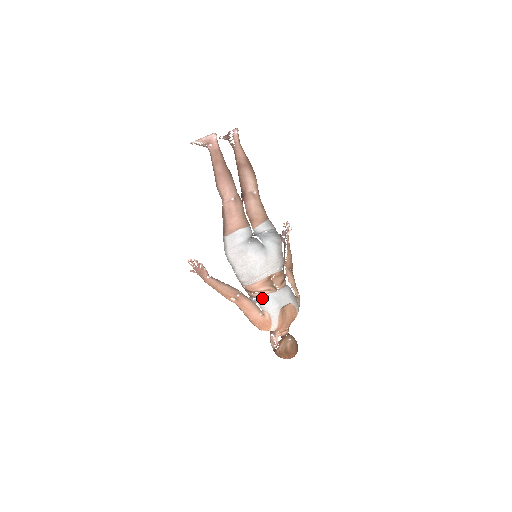
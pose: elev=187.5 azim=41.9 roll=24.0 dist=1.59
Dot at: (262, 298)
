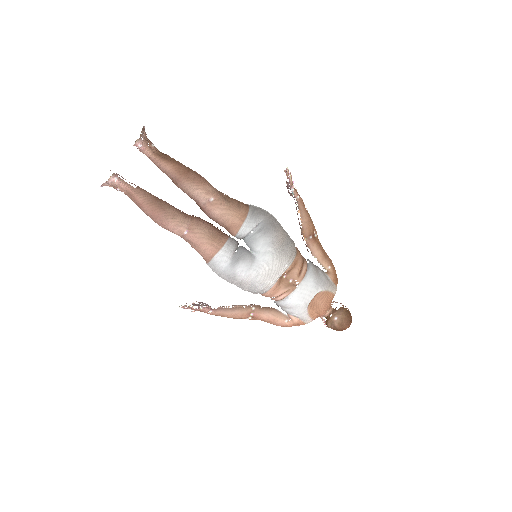
Dot at: (281, 303)
